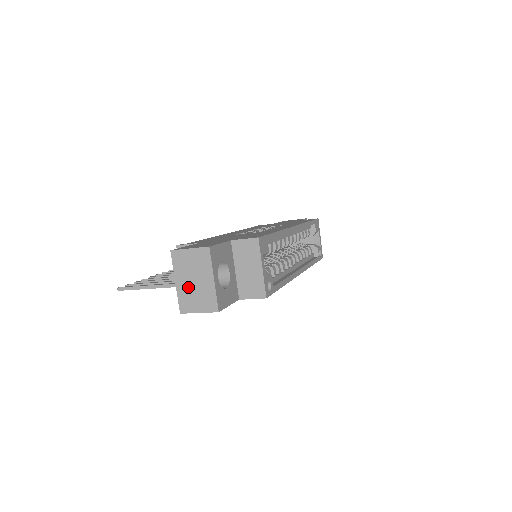
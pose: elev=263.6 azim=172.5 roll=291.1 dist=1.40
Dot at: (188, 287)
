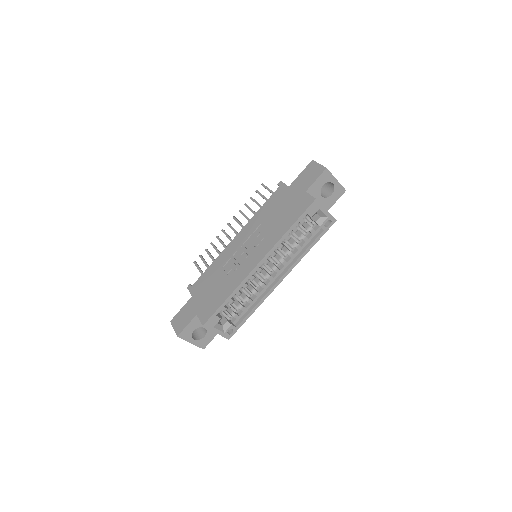
Dot at: occluded
